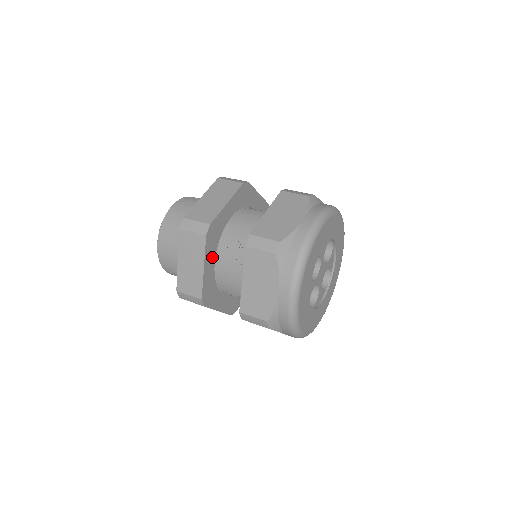
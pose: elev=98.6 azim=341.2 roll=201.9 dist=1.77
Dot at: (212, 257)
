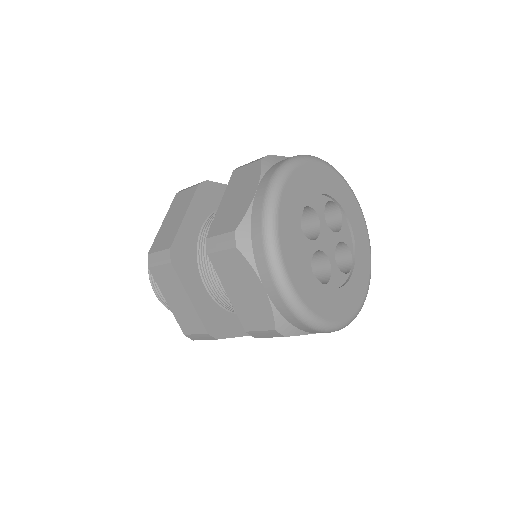
Dot at: (237, 321)
